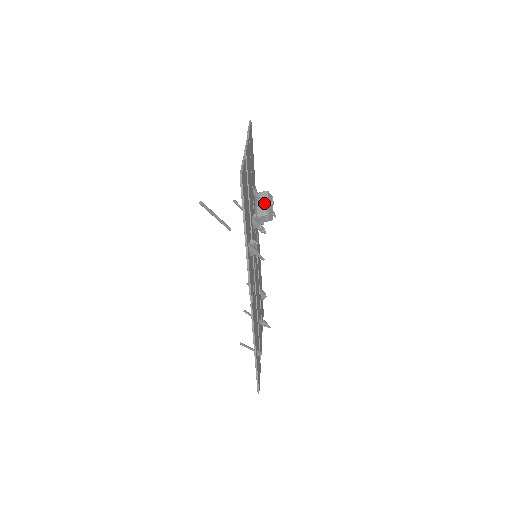
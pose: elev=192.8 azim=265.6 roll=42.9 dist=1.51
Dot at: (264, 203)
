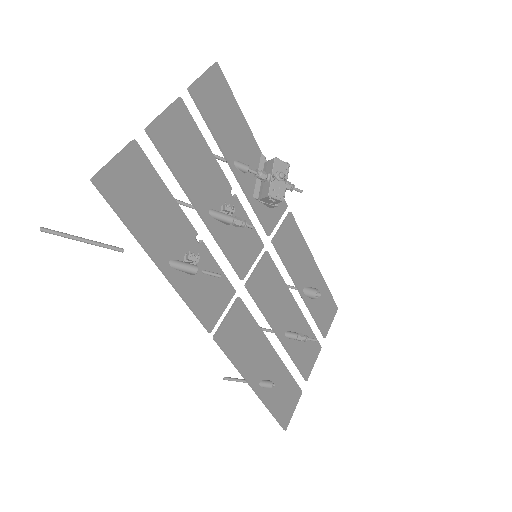
Dot at: (266, 178)
